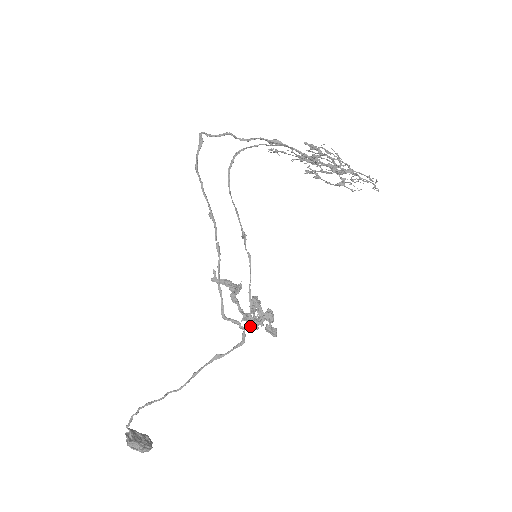
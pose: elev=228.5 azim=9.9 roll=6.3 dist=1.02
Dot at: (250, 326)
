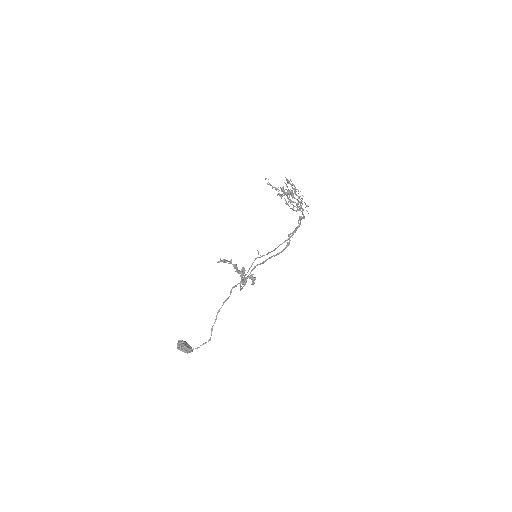
Dot at: occluded
